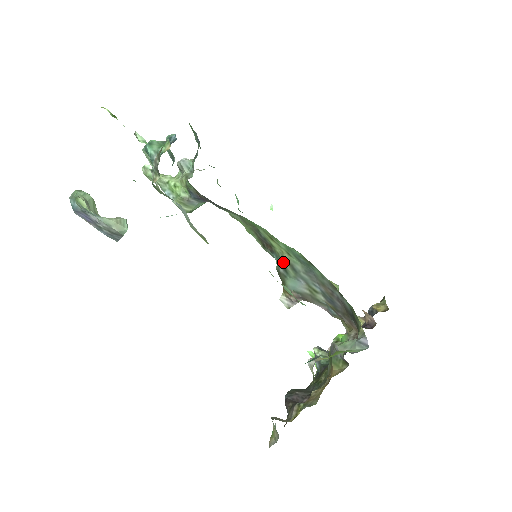
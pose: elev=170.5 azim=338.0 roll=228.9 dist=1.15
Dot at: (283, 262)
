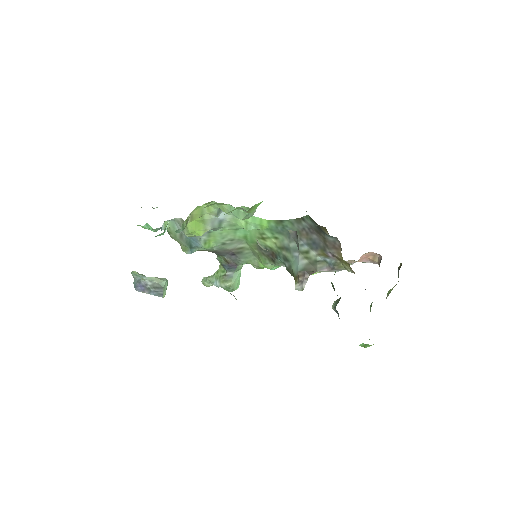
Dot at: (281, 254)
